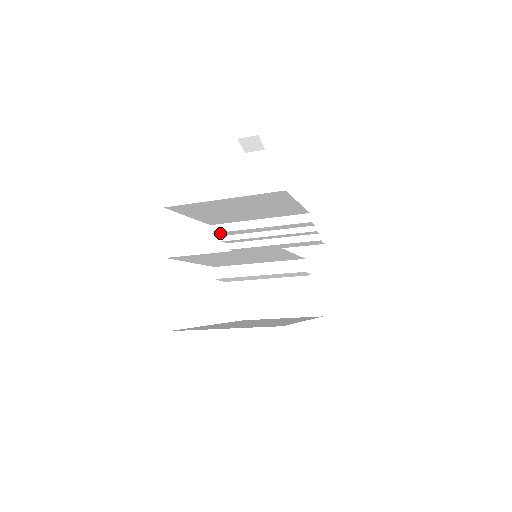
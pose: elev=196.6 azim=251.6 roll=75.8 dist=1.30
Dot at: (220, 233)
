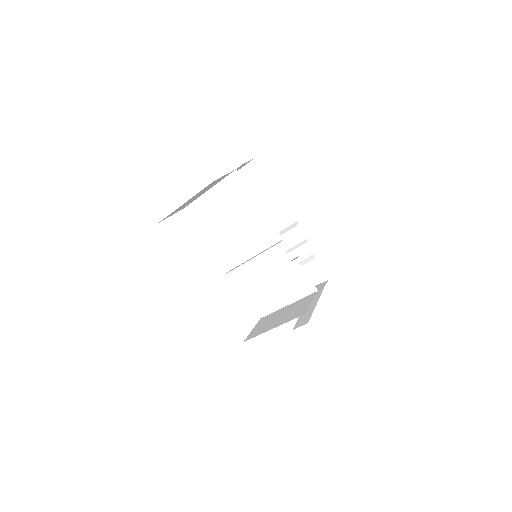
Dot at: occluded
